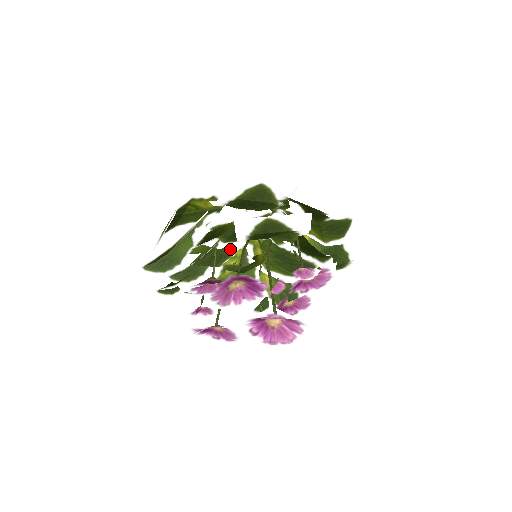
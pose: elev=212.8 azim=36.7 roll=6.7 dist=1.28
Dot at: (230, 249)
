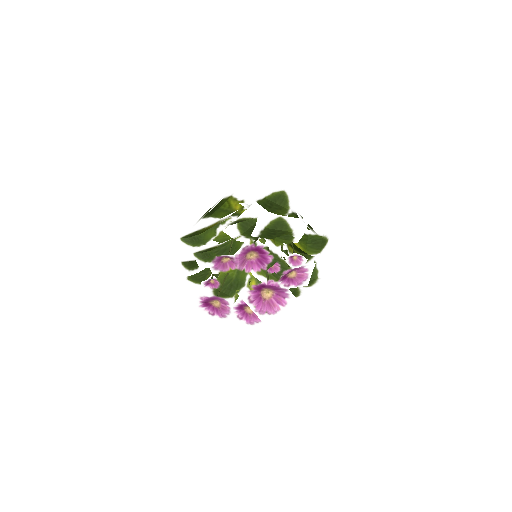
Dot at: (239, 247)
